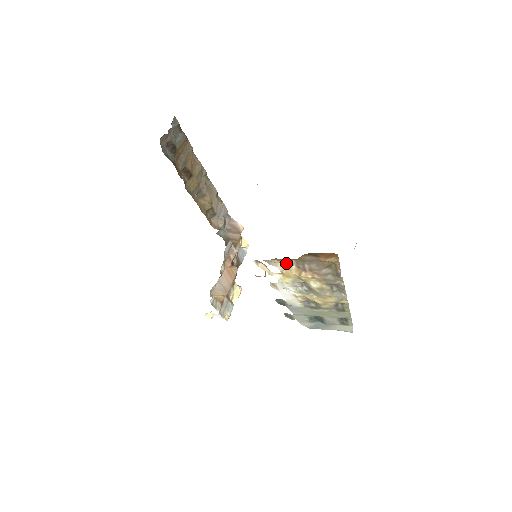
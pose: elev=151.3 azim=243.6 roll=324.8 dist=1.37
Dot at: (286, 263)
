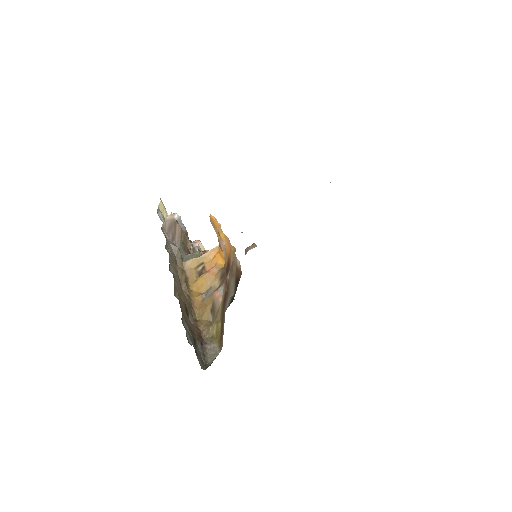
Dot at: occluded
